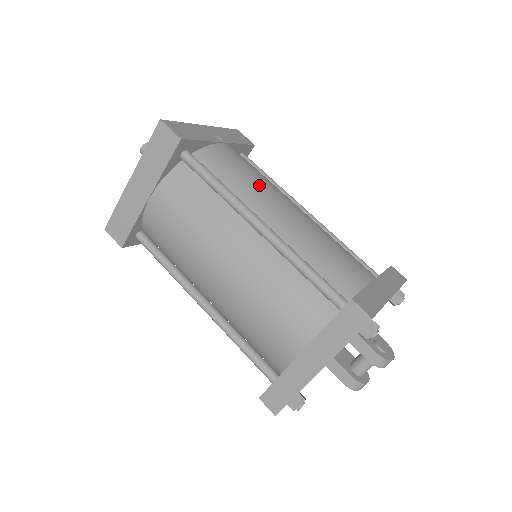
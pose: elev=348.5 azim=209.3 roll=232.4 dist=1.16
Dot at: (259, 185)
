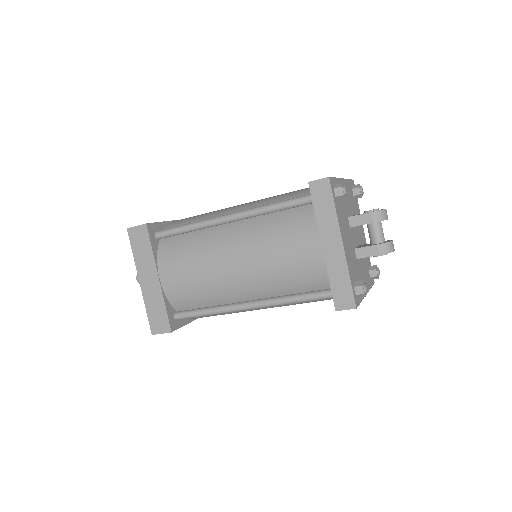
Dot at: (215, 212)
